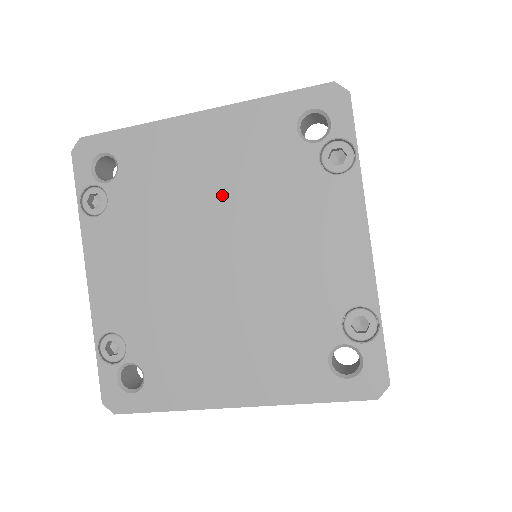
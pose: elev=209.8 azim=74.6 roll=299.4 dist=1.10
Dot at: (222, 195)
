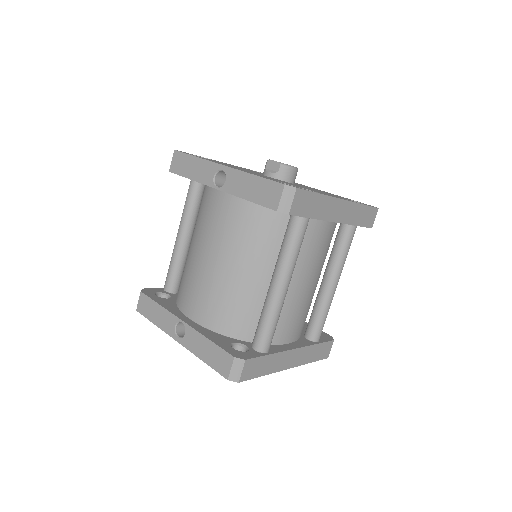
Dot at: occluded
